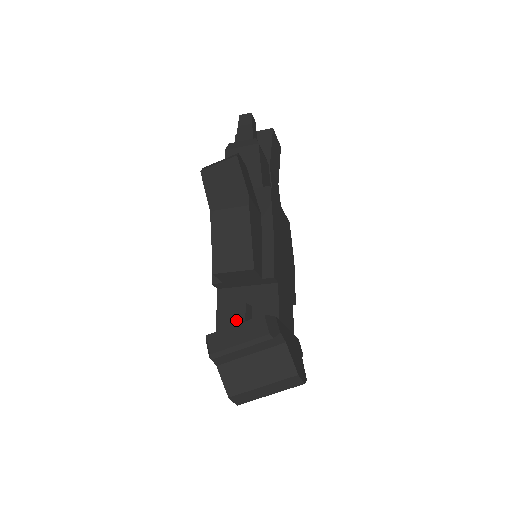
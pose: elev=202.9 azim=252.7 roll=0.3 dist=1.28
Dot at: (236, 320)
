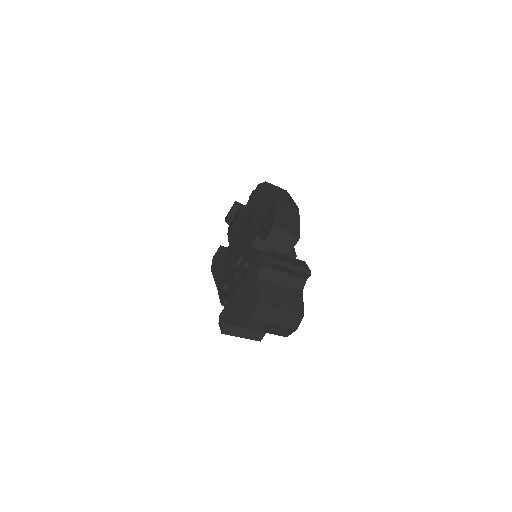
Dot at: occluded
